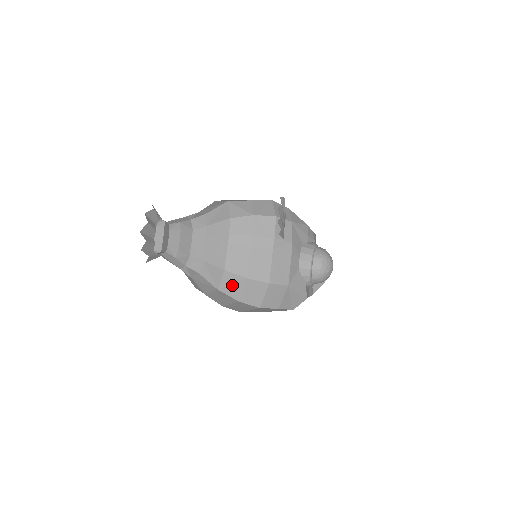
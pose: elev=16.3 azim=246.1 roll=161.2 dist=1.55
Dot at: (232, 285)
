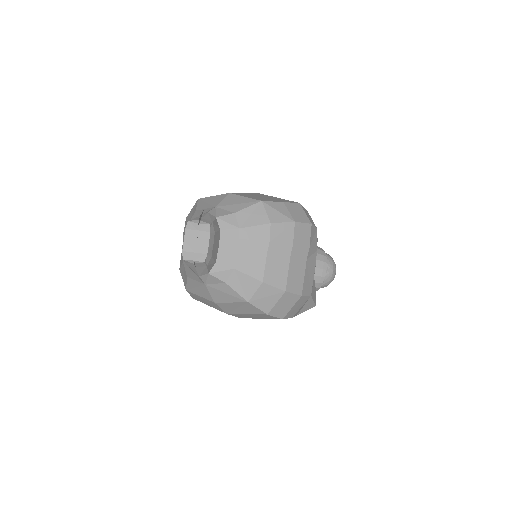
Dot at: (266, 298)
